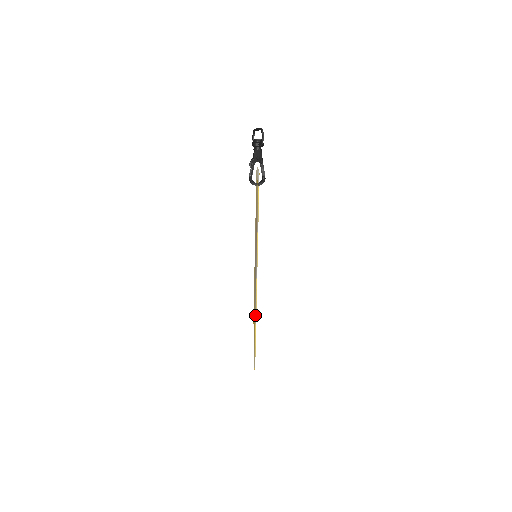
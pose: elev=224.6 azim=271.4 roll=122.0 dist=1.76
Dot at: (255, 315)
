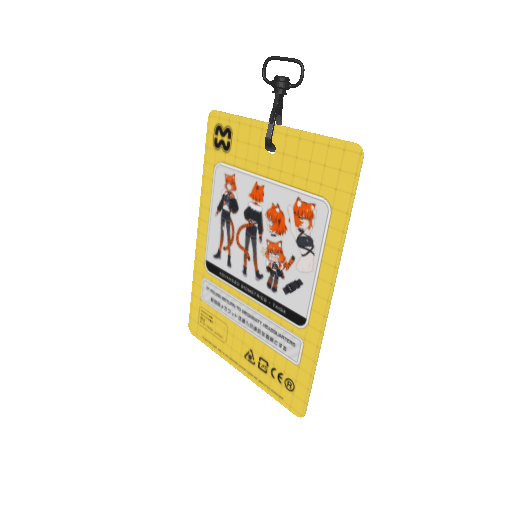
Dot at: (308, 349)
